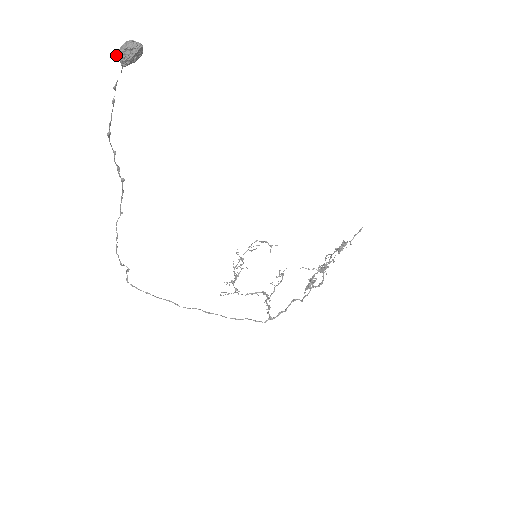
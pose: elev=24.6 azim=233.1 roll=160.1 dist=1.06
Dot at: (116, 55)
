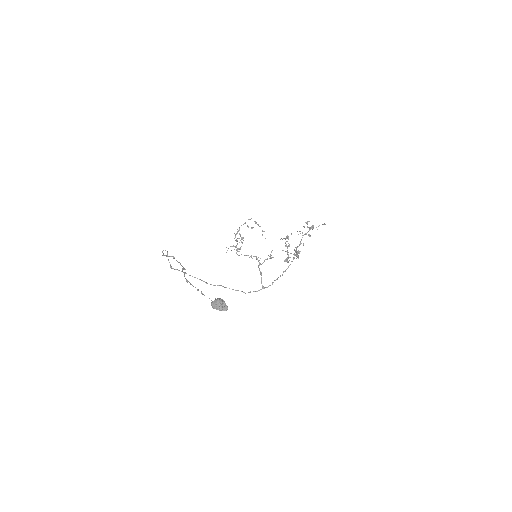
Dot at: (211, 305)
